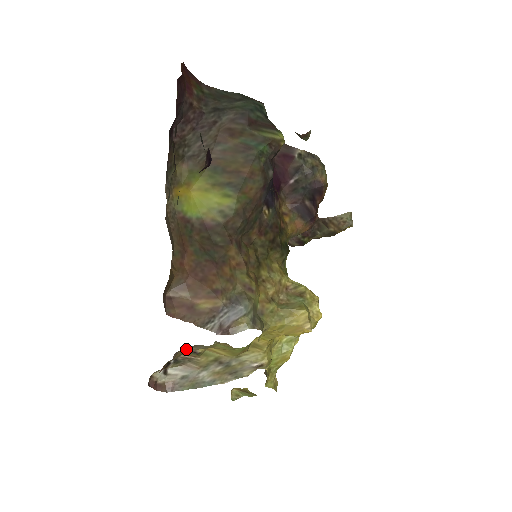
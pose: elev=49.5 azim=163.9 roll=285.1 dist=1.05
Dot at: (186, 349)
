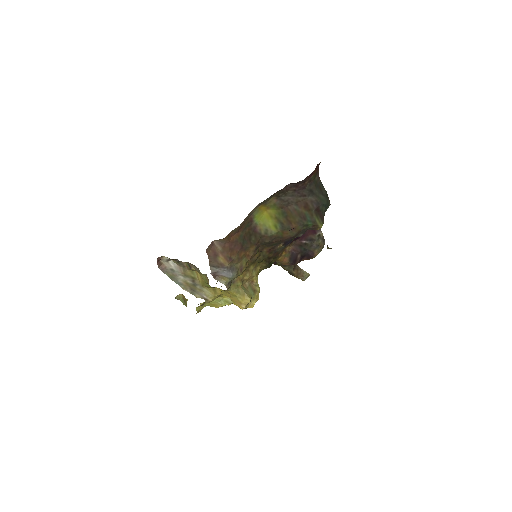
Dot at: (191, 264)
